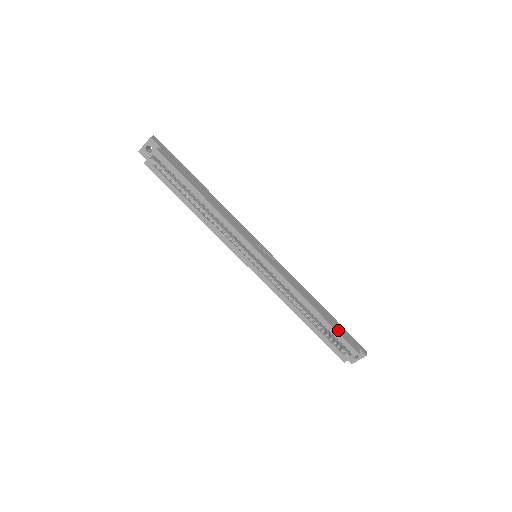
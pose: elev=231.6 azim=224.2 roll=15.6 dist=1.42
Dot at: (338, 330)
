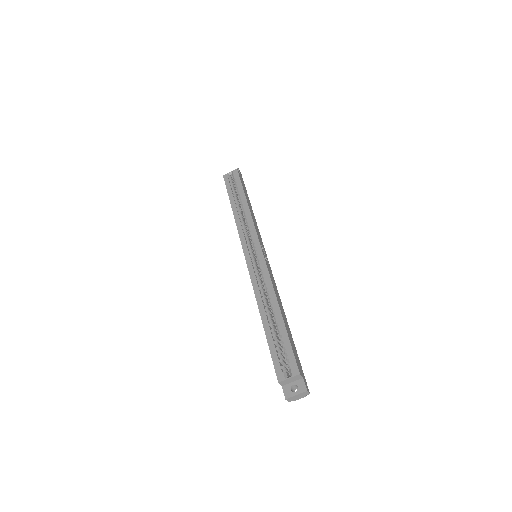
Dot at: (290, 341)
